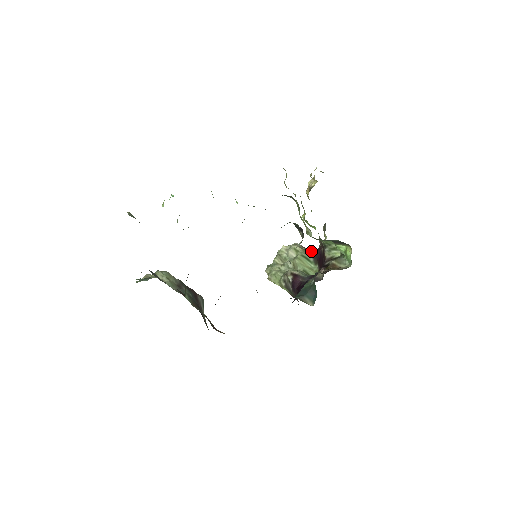
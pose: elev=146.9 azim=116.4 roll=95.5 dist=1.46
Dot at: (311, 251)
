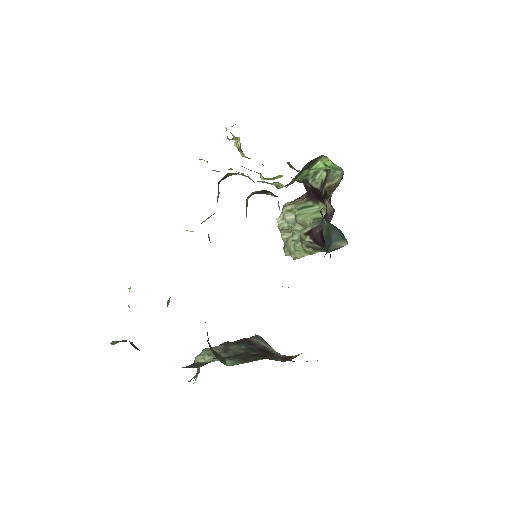
Dot at: (302, 197)
